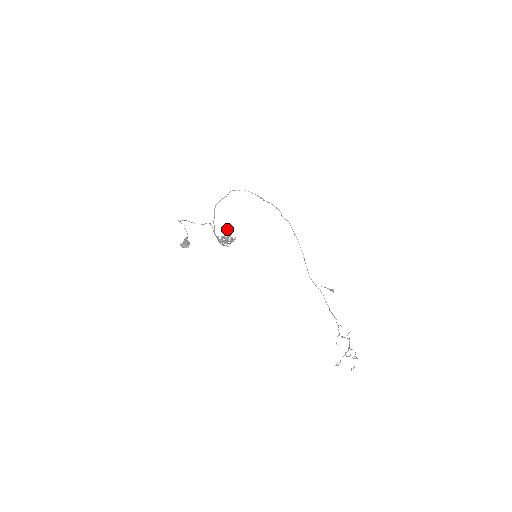
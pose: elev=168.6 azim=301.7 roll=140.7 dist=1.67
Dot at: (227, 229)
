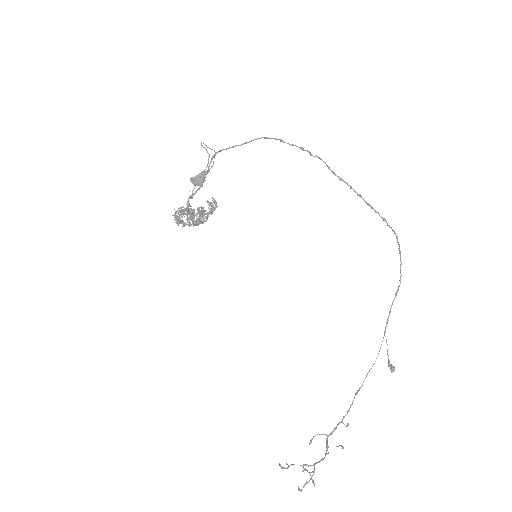
Dot at: (207, 200)
